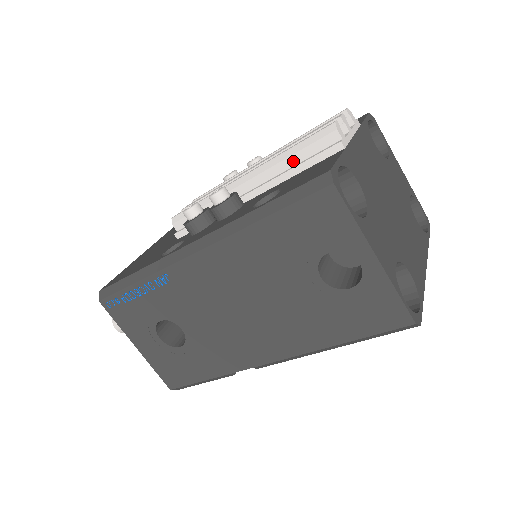
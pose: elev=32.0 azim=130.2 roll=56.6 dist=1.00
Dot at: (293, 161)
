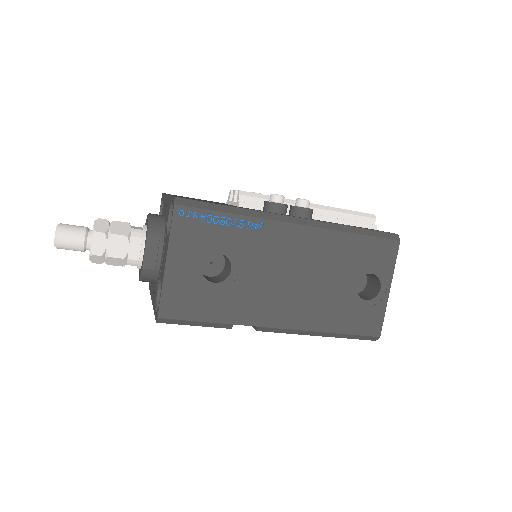
Dot at: (346, 217)
